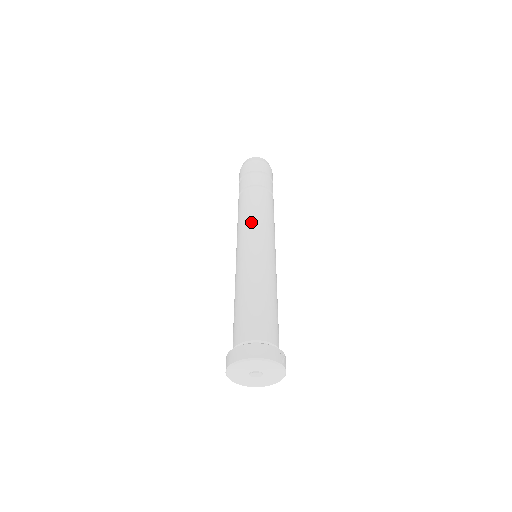
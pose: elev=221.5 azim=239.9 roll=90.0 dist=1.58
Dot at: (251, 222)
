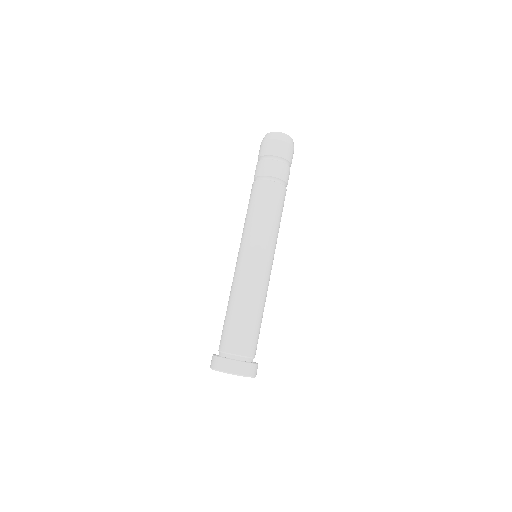
Dot at: (272, 230)
